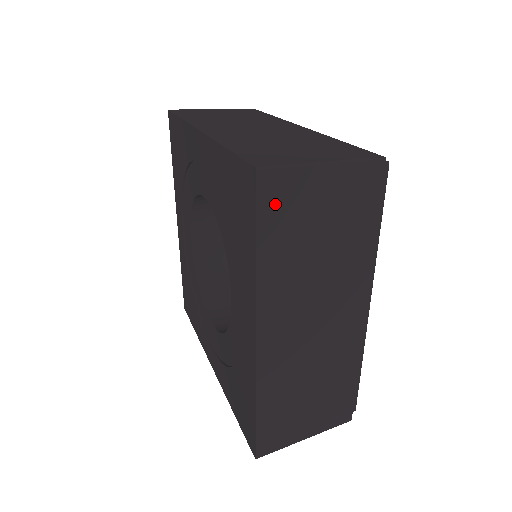
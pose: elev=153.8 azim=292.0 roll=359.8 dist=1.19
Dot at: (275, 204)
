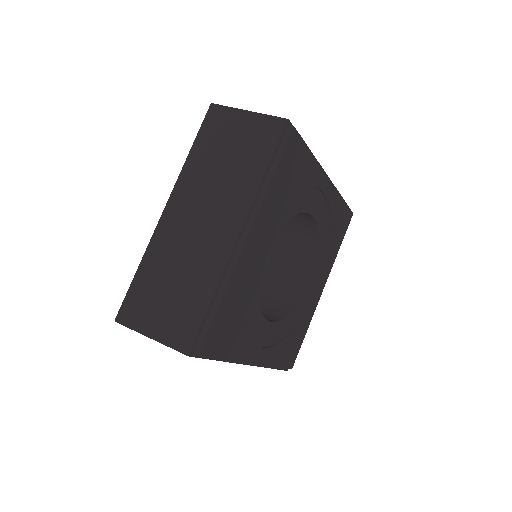
Dot at: (212, 125)
